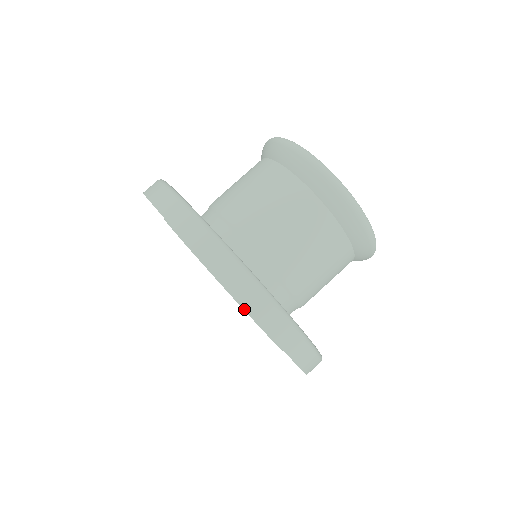
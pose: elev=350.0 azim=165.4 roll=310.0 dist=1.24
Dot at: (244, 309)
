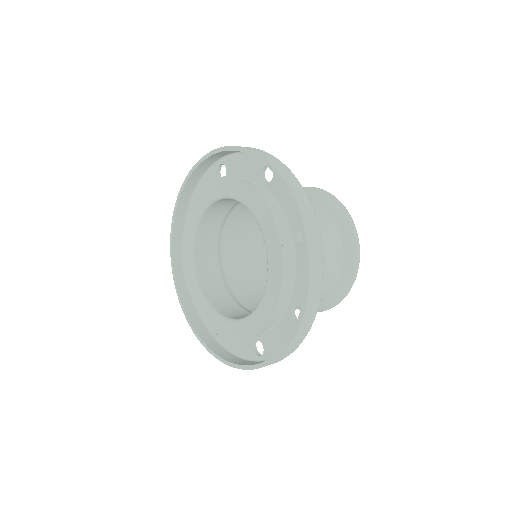
Dot at: (280, 239)
